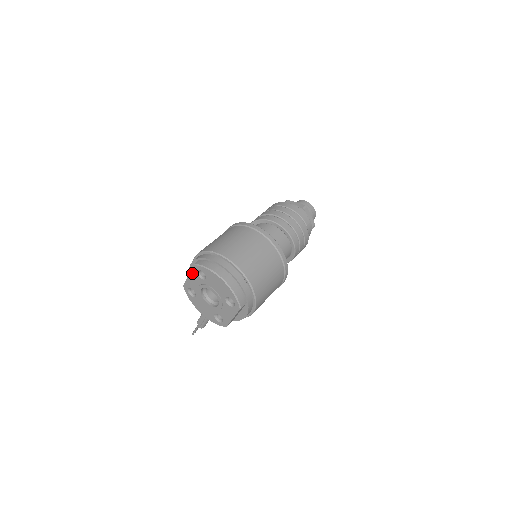
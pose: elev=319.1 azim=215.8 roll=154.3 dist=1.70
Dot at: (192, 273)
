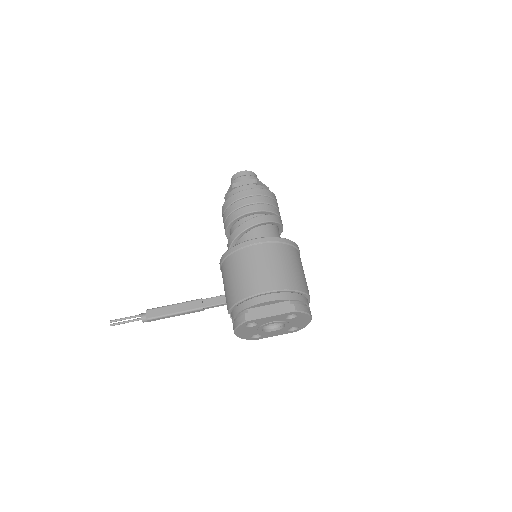
Dot at: (281, 315)
